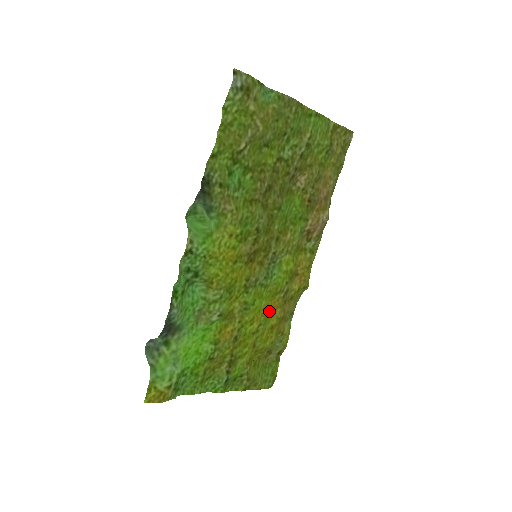
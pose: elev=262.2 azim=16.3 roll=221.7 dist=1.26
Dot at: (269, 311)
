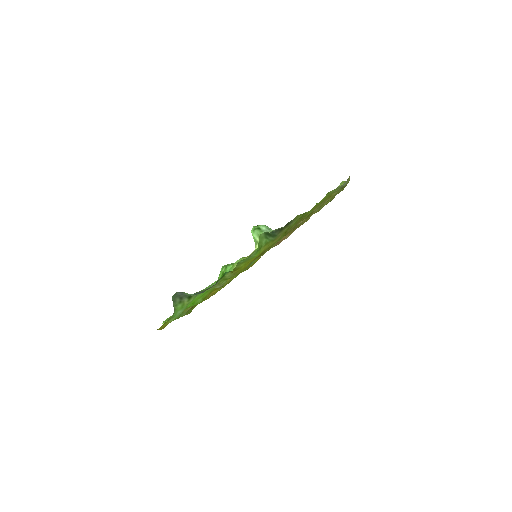
Dot at: occluded
